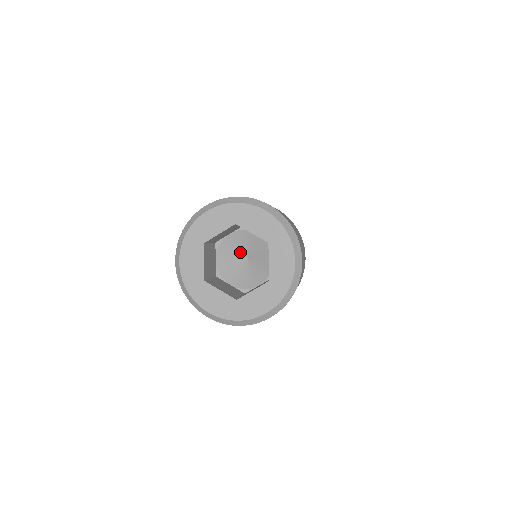
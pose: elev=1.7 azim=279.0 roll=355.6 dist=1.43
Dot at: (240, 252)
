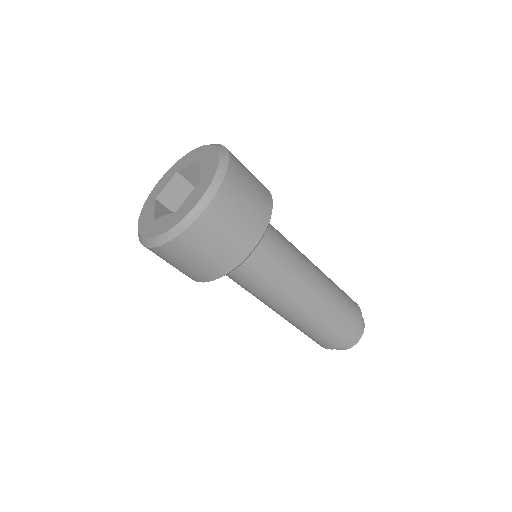
Dot at: occluded
